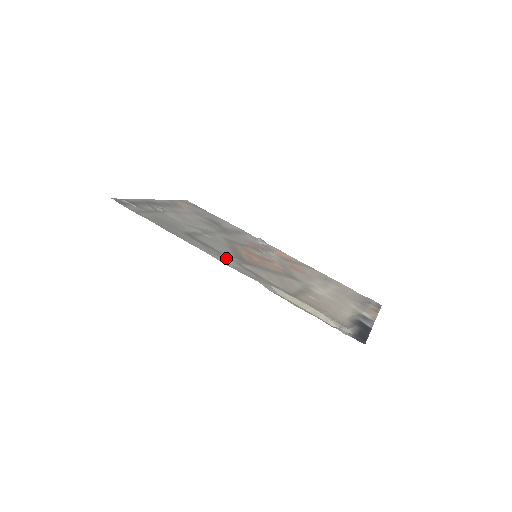
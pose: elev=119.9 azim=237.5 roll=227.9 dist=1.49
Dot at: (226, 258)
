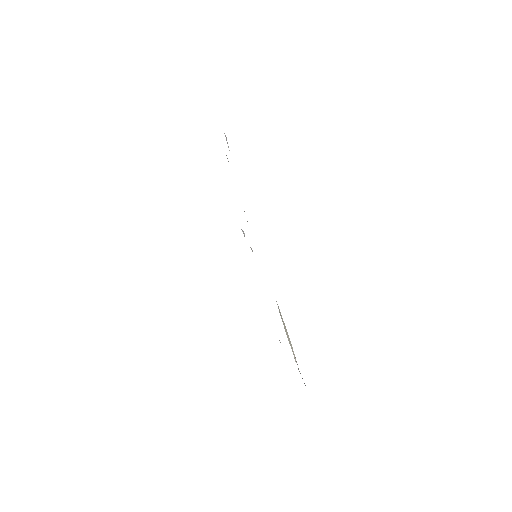
Dot at: occluded
